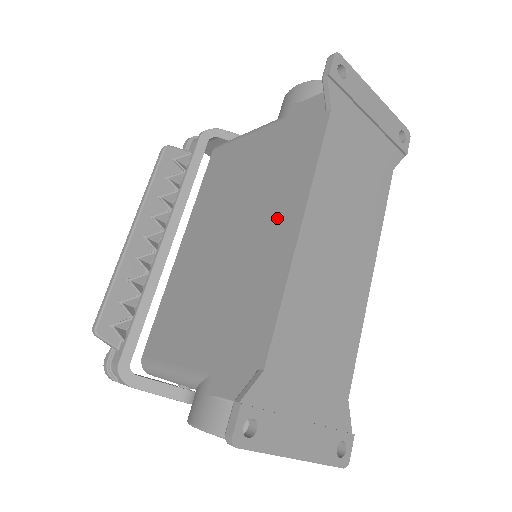
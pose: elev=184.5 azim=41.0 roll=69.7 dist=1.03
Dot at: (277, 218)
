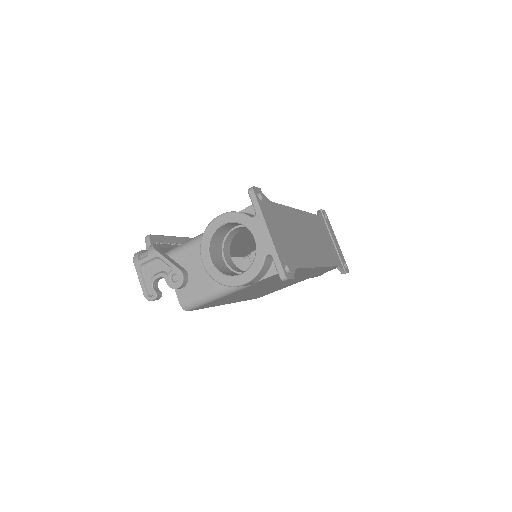
Dot at: occluded
